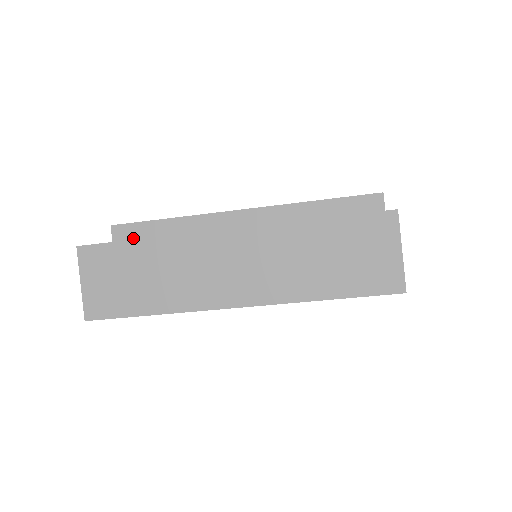
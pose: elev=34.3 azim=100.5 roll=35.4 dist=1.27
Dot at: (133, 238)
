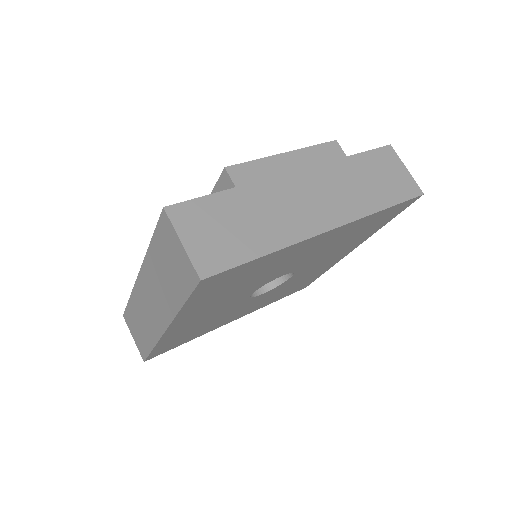
Dot at: occluded
